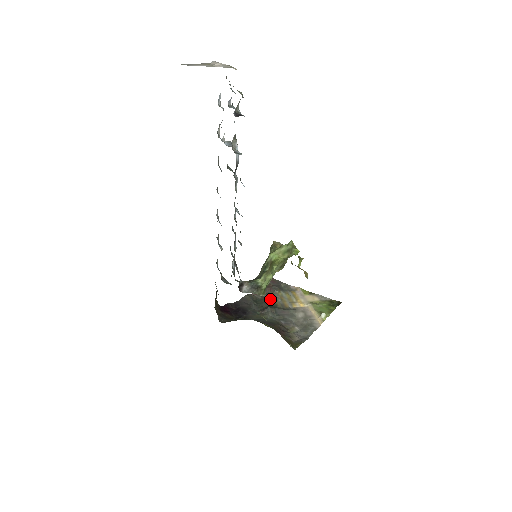
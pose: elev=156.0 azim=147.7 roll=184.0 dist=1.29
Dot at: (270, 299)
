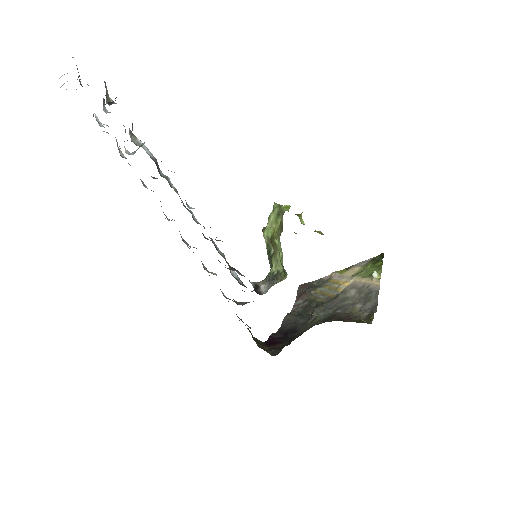
Dot at: (311, 302)
